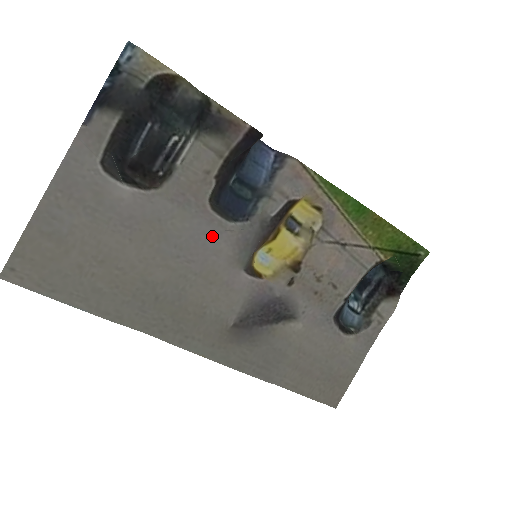
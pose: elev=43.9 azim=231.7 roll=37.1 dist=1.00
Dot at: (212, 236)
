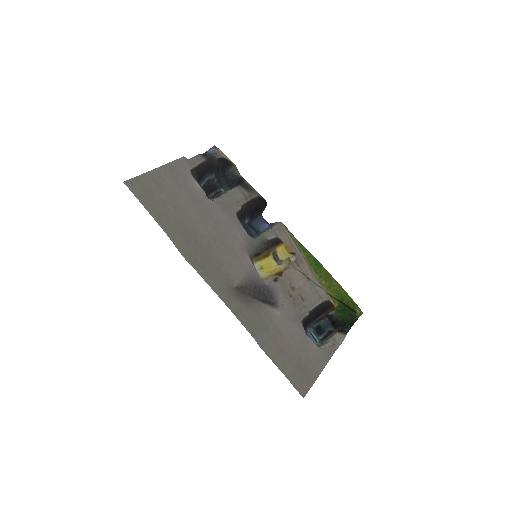
Dot at: (235, 229)
